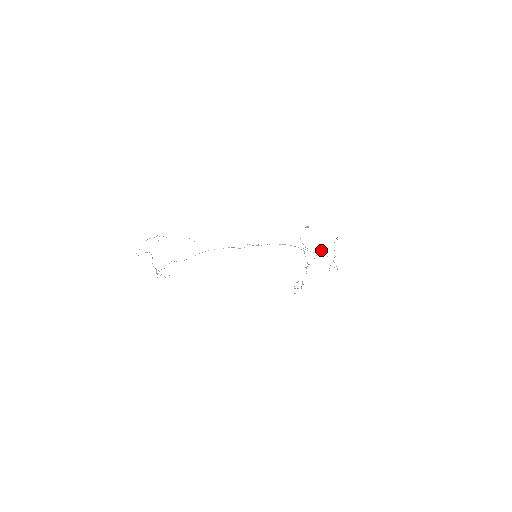
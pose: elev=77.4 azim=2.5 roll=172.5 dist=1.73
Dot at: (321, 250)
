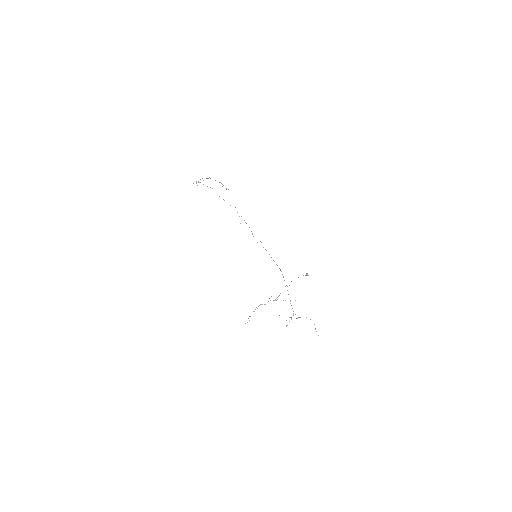
Dot at: (295, 300)
